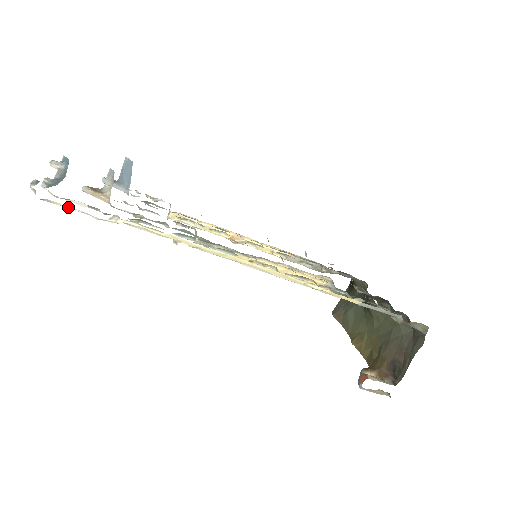
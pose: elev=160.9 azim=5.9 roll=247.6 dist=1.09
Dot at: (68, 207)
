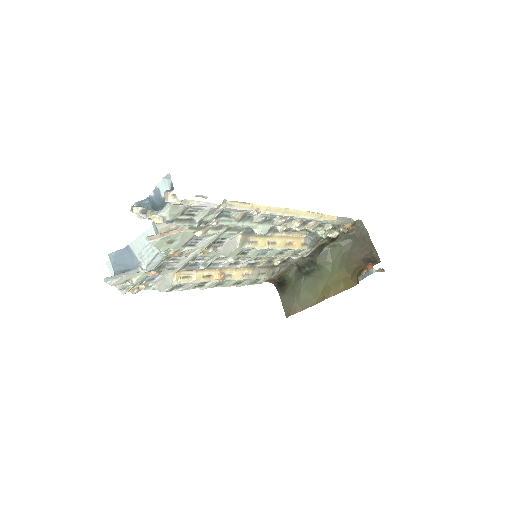
Dot at: (198, 202)
